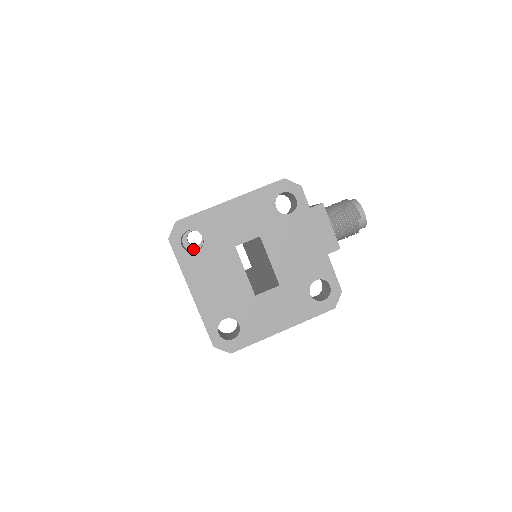
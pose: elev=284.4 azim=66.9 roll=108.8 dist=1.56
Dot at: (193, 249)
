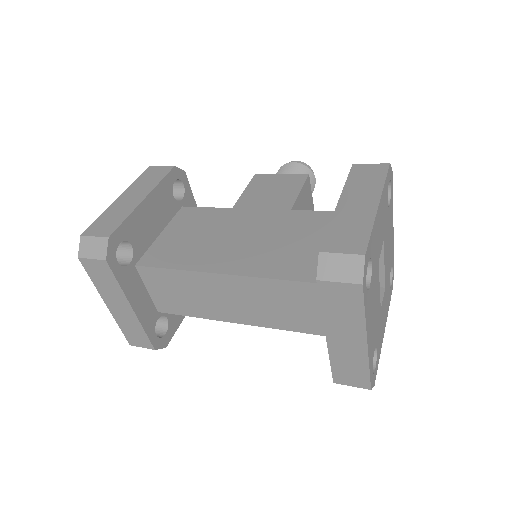
Dot at: (126, 271)
